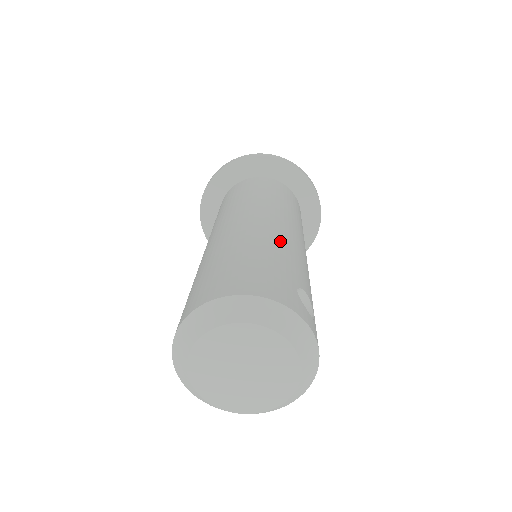
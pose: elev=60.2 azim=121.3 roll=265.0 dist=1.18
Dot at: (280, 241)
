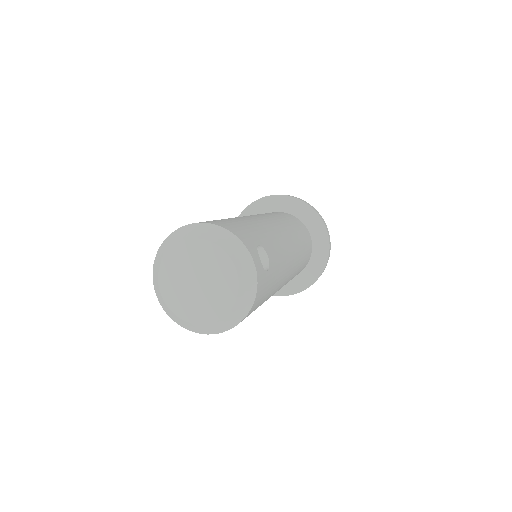
Dot at: (267, 228)
